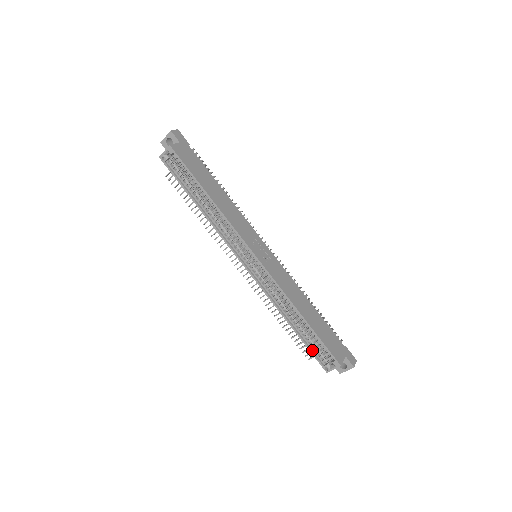
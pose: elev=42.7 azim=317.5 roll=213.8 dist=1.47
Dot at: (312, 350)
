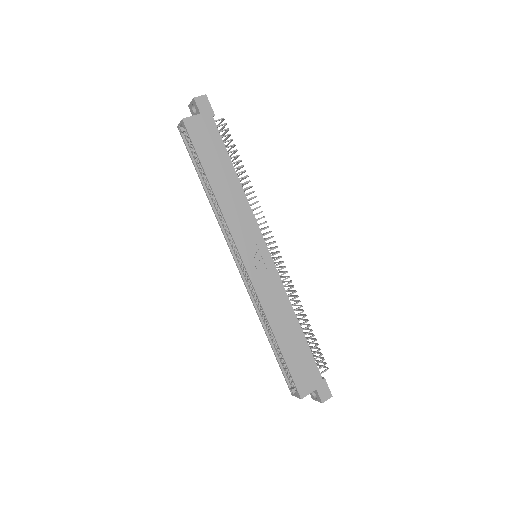
Dot at: (283, 369)
